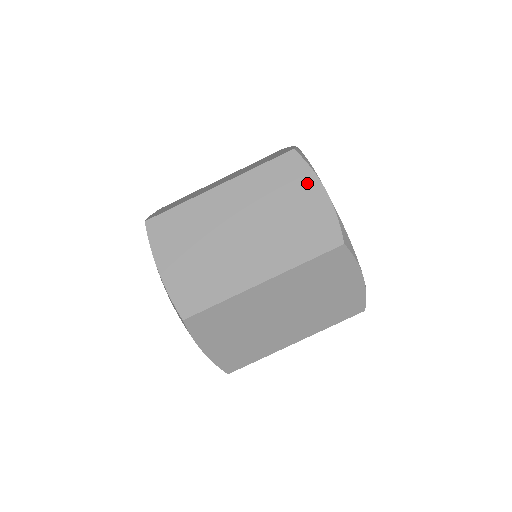
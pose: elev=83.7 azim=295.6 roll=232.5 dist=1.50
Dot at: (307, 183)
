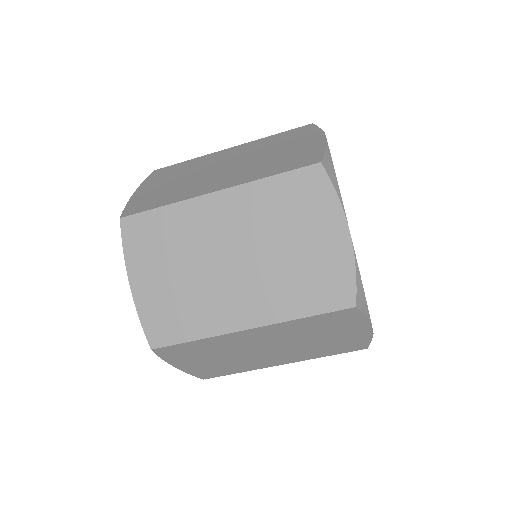
Dot at: (328, 215)
